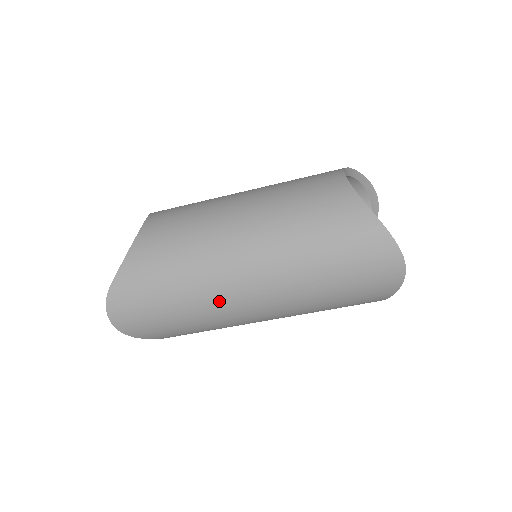
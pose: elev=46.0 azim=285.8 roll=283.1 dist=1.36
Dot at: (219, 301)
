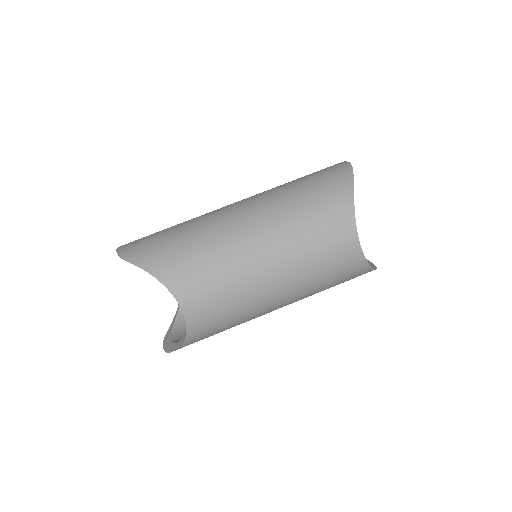
Dot at: (211, 214)
